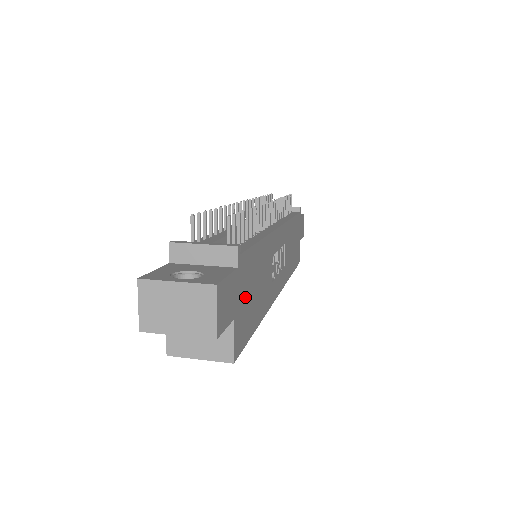
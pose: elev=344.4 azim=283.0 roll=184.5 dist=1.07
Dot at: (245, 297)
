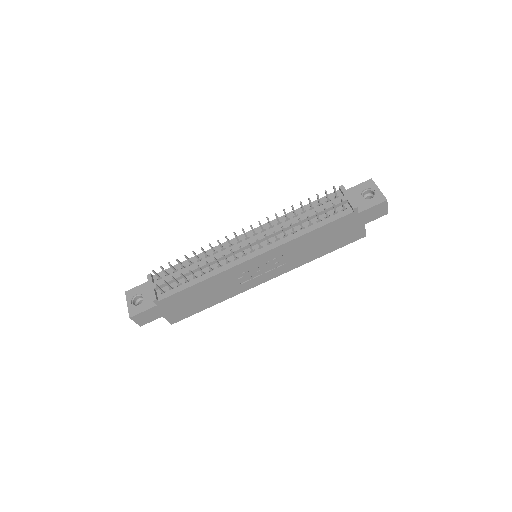
Dot at: (178, 307)
